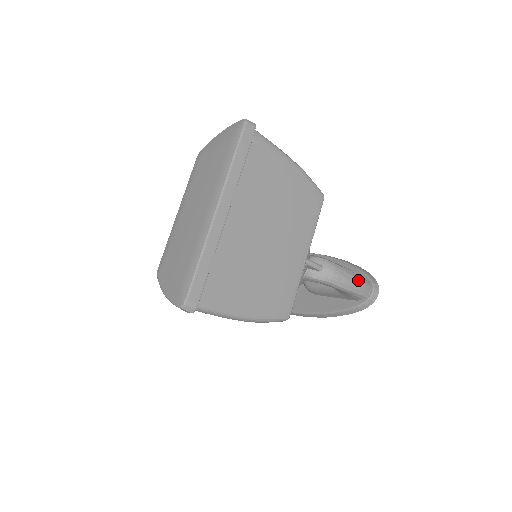
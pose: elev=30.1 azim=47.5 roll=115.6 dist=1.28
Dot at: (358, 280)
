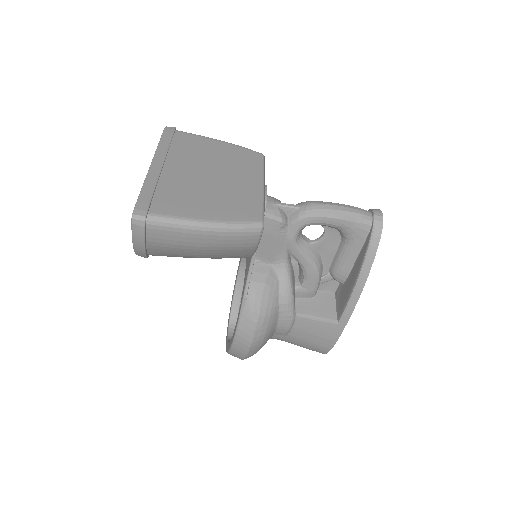
Dot at: (347, 206)
